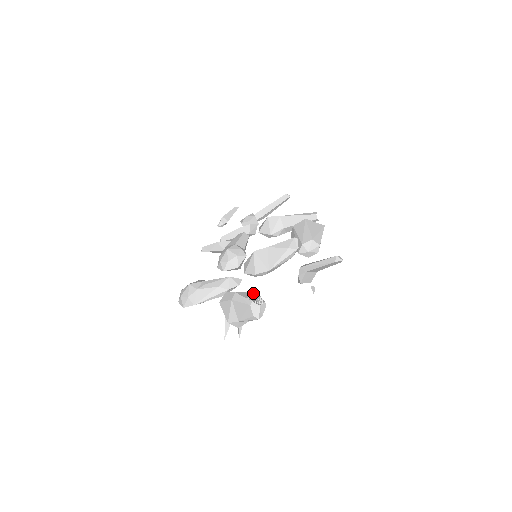
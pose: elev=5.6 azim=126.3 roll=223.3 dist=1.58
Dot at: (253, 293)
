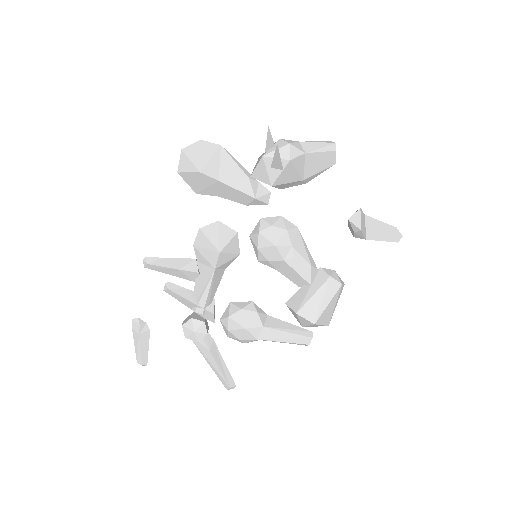
Dot at: occluded
